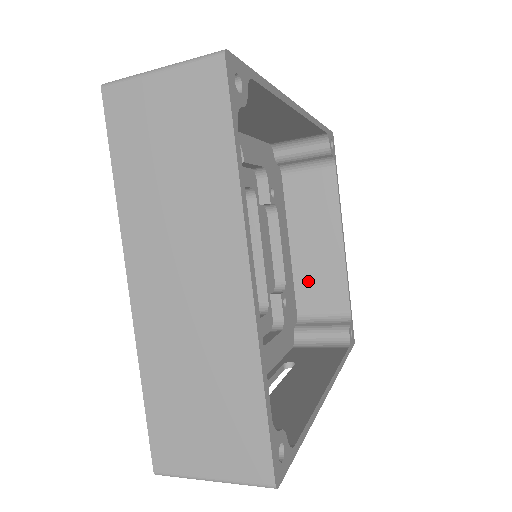
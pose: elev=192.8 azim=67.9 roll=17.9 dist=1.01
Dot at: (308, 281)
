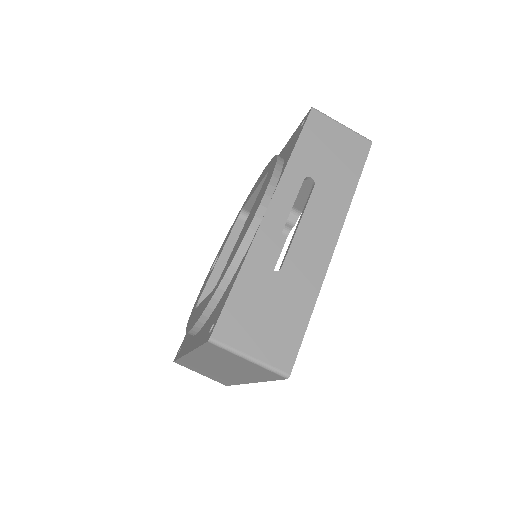
Dot at: occluded
